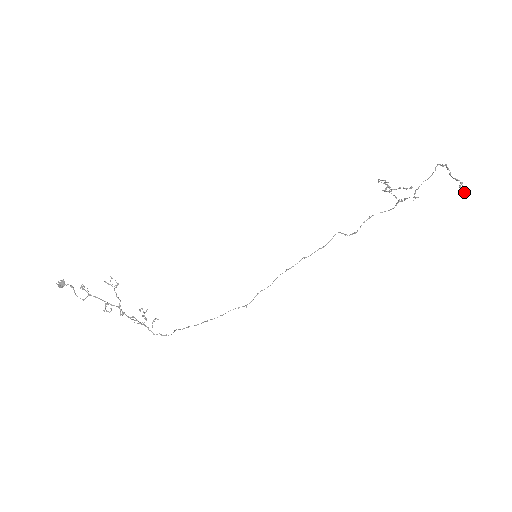
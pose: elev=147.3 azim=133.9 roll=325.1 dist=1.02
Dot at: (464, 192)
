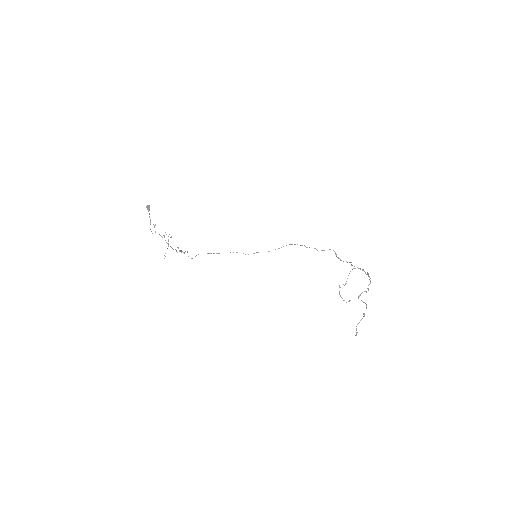
Dot at: occluded
